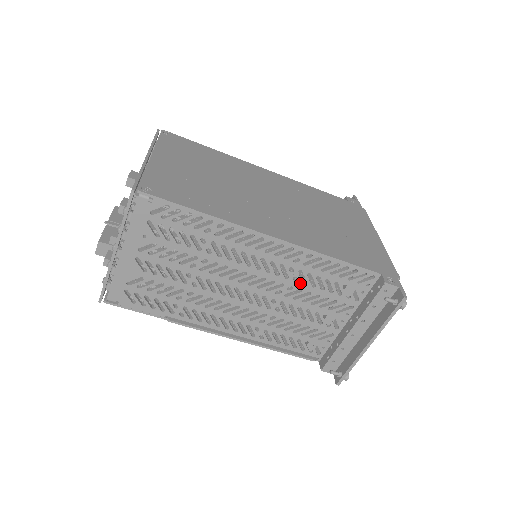
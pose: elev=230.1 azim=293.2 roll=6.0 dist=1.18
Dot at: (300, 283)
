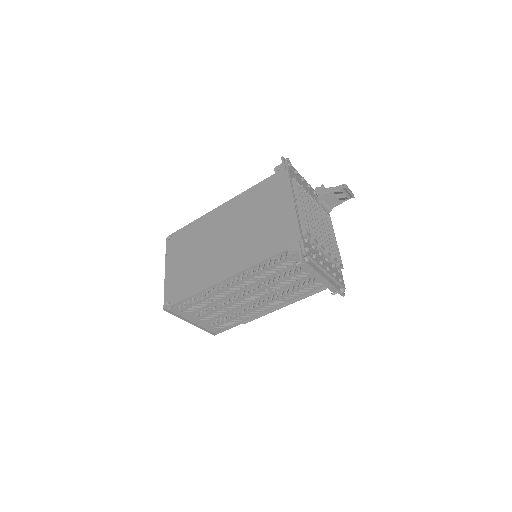
Dot at: (263, 279)
